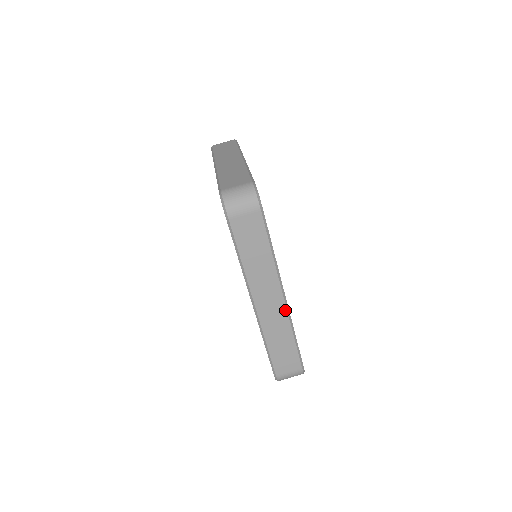
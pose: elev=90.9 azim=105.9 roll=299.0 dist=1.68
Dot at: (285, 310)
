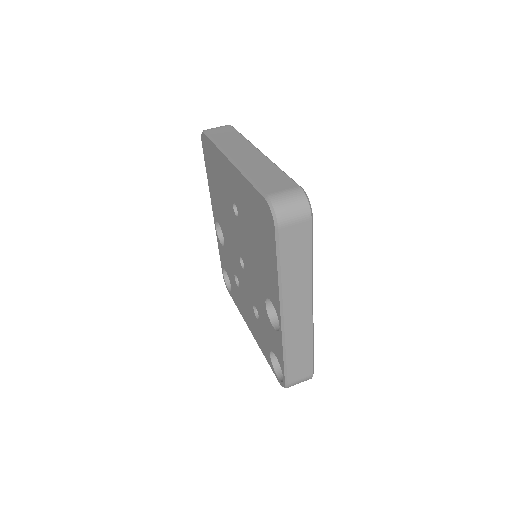
Dot at: (311, 319)
